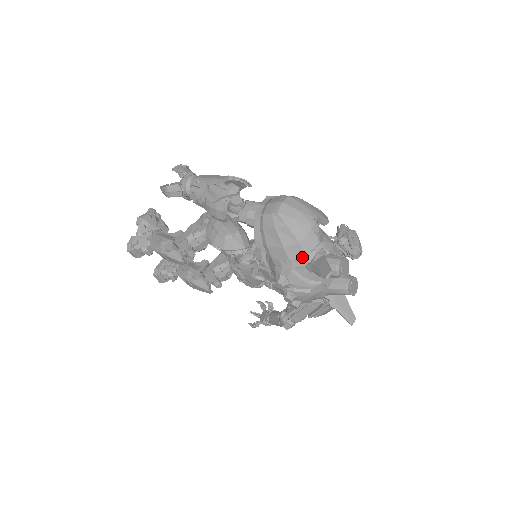
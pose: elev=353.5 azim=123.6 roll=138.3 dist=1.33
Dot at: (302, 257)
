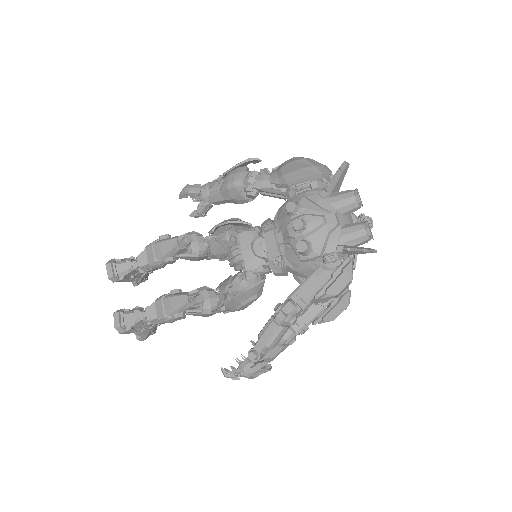
Dot at: (316, 189)
